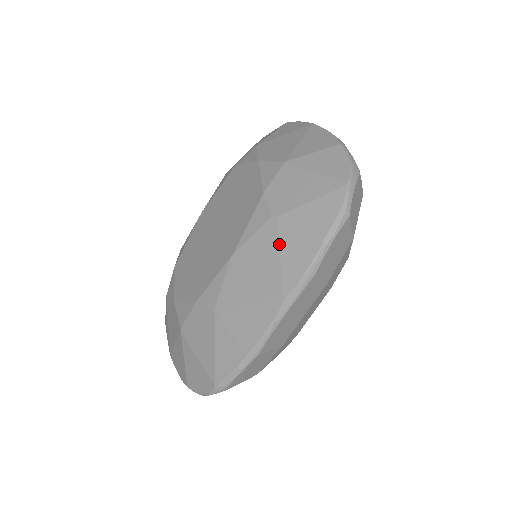
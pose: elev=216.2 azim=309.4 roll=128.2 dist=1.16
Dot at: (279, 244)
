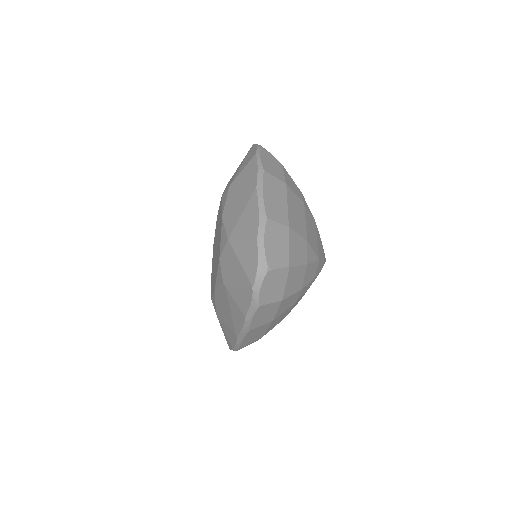
Dot at: (229, 303)
